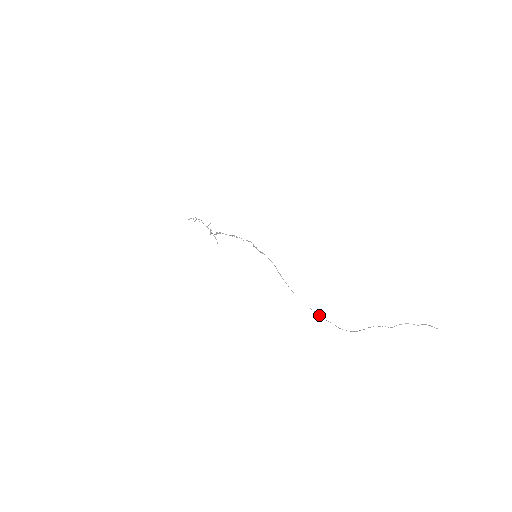
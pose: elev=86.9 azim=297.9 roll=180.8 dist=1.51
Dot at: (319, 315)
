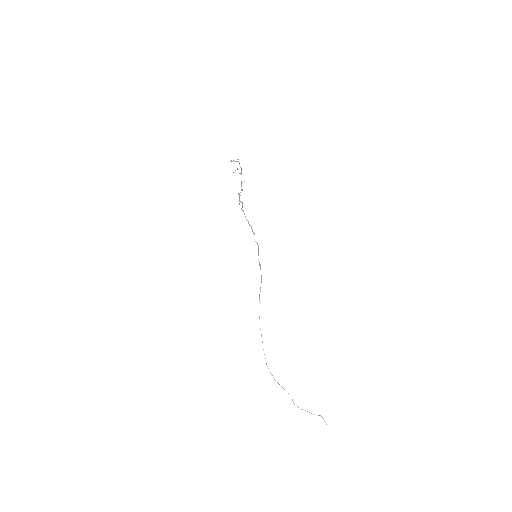
Dot at: (262, 342)
